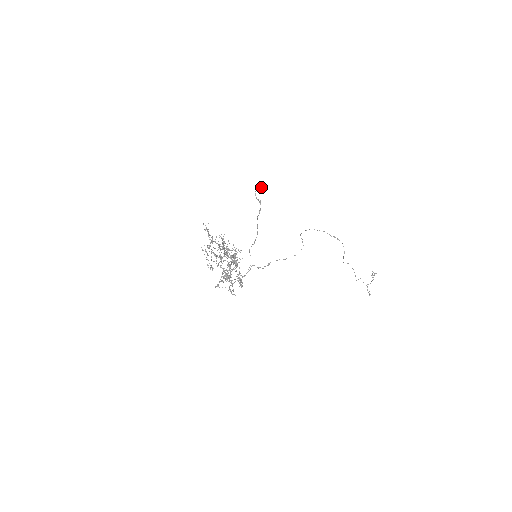
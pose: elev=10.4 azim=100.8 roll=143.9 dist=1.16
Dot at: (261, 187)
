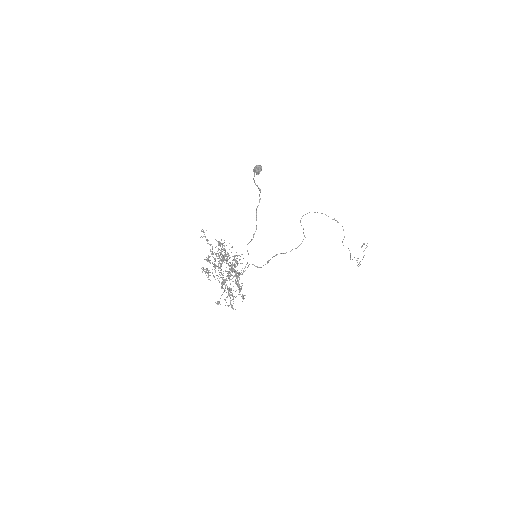
Dot at: (261, 170)
